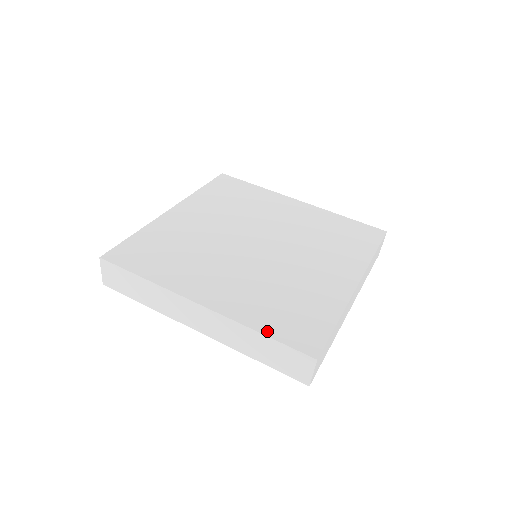
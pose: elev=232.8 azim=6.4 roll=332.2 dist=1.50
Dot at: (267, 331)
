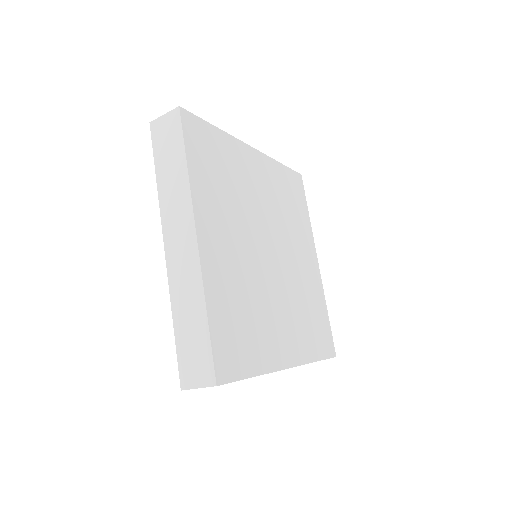
Dot at: (212, 320)
